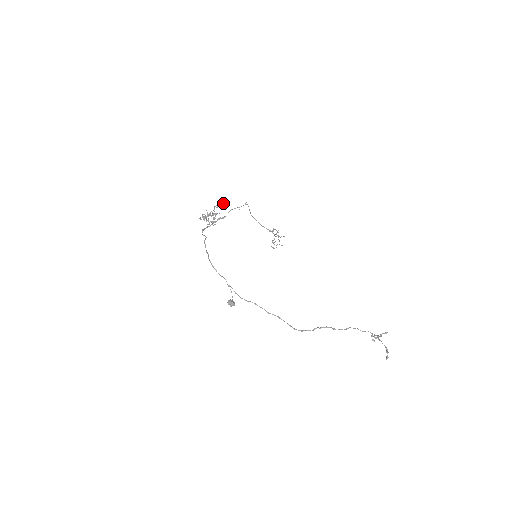
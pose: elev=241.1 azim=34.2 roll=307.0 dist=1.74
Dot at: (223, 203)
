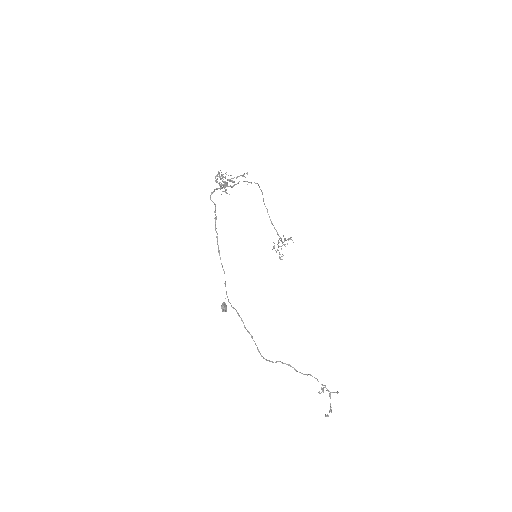
Dot at: occluded
